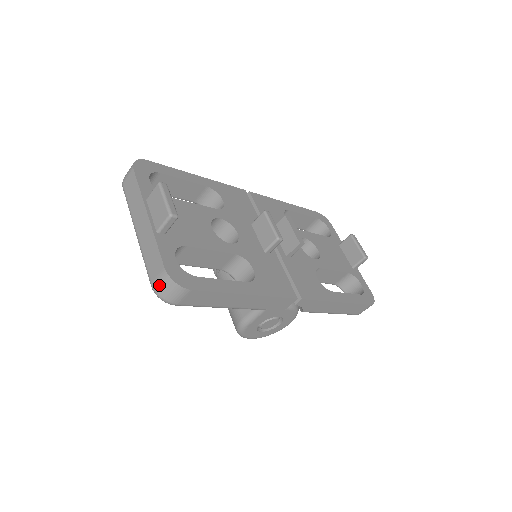
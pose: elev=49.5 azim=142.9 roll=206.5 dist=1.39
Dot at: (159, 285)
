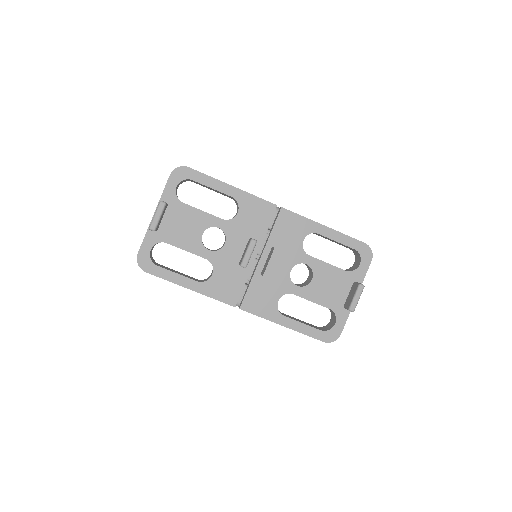
Dot at: occluded
